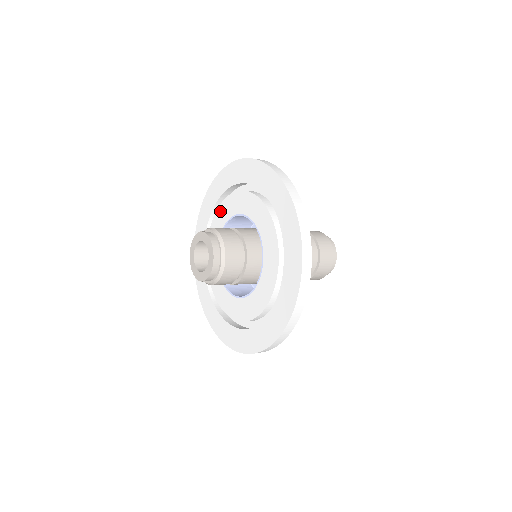
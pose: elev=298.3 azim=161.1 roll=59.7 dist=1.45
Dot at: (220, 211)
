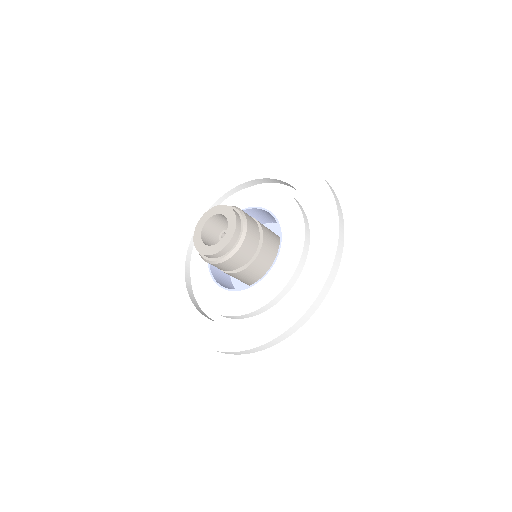
Dot at: (246, 193)
